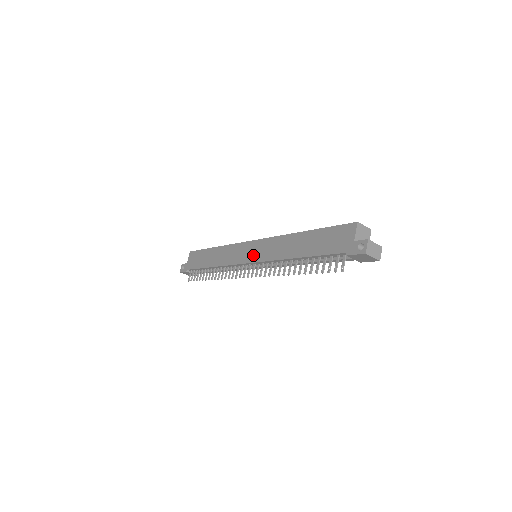
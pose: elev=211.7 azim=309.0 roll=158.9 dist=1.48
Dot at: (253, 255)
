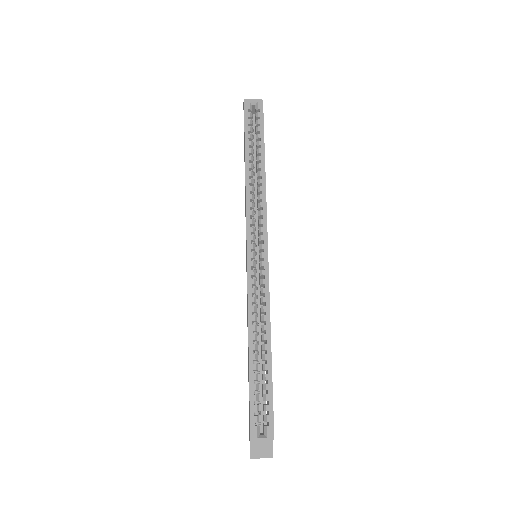
Dot at: (246, 265)
